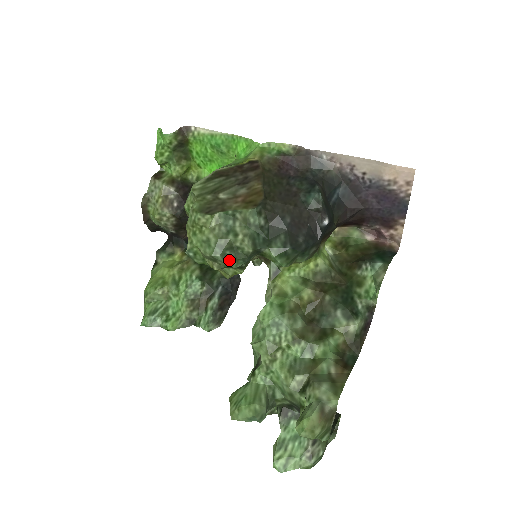
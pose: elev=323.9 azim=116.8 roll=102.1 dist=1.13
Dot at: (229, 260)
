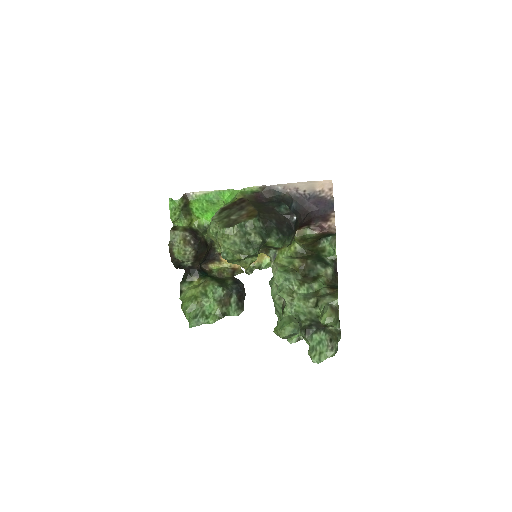
Dot at: (250, 250)
